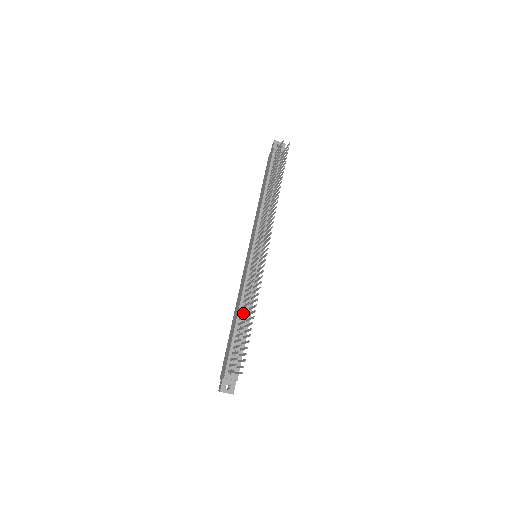
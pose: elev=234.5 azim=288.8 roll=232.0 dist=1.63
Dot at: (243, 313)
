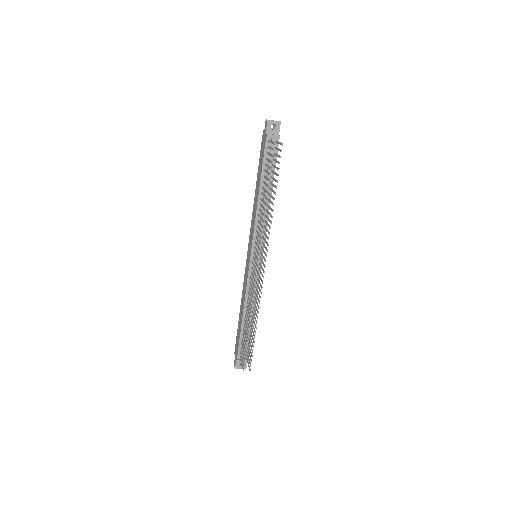
Dot at: occluded
